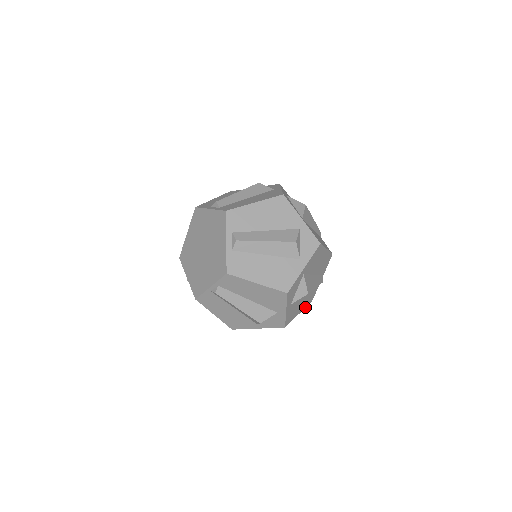
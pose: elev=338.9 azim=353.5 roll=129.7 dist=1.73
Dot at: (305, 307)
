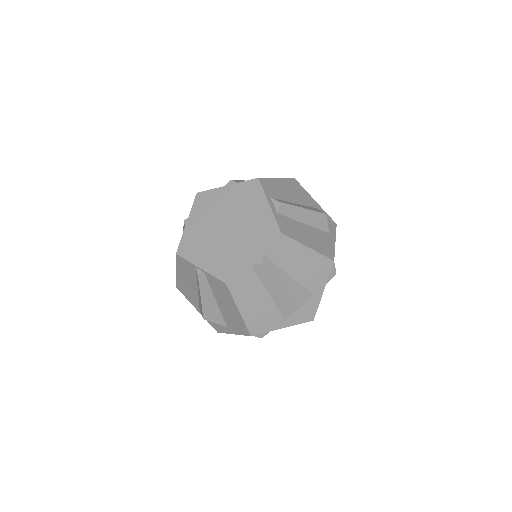
Dot at: occluded
